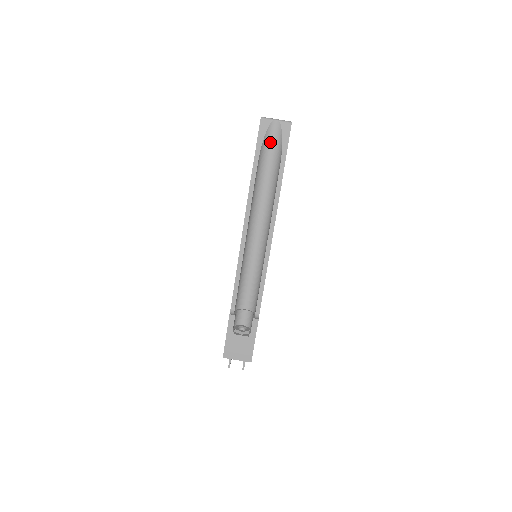
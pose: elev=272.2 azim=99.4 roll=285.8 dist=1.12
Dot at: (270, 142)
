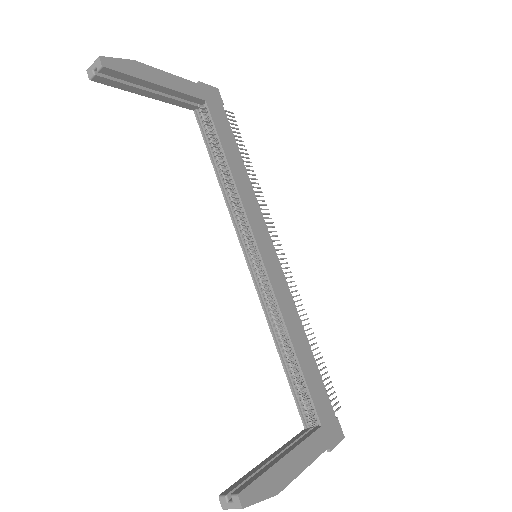
Dot at: occluded
